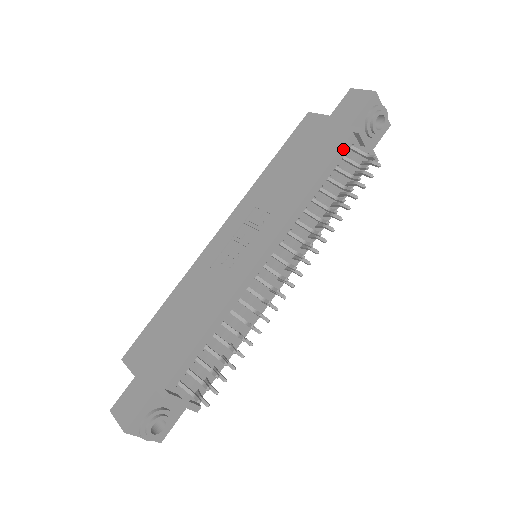
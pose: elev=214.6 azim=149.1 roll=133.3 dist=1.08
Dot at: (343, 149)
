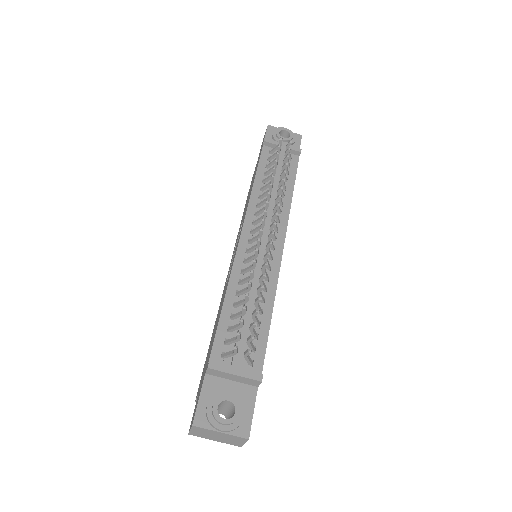
Dot at: (263, 156)
